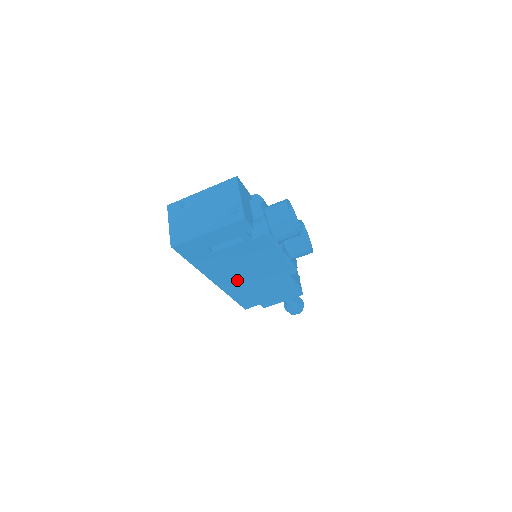
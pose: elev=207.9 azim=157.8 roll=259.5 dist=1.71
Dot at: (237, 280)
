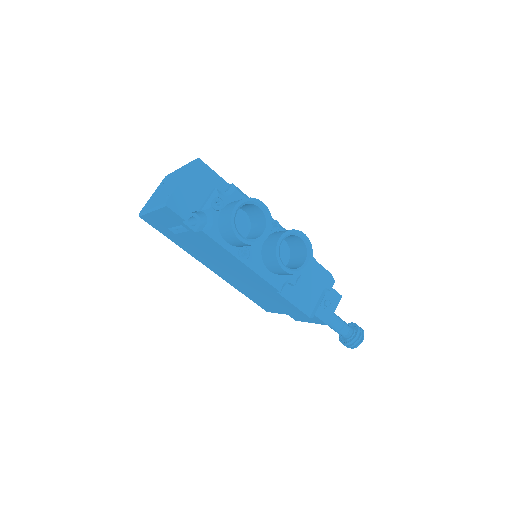
Dot at: (227, 274)
